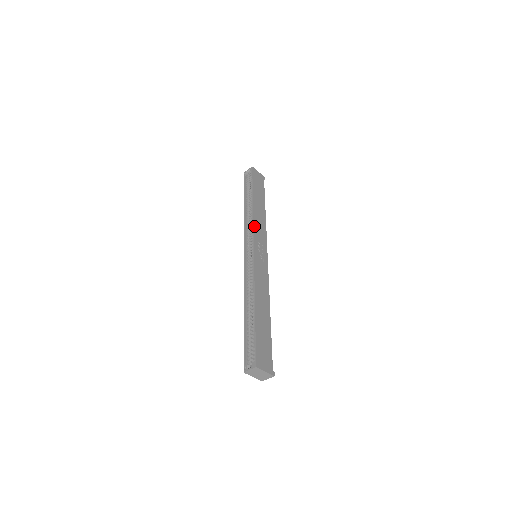
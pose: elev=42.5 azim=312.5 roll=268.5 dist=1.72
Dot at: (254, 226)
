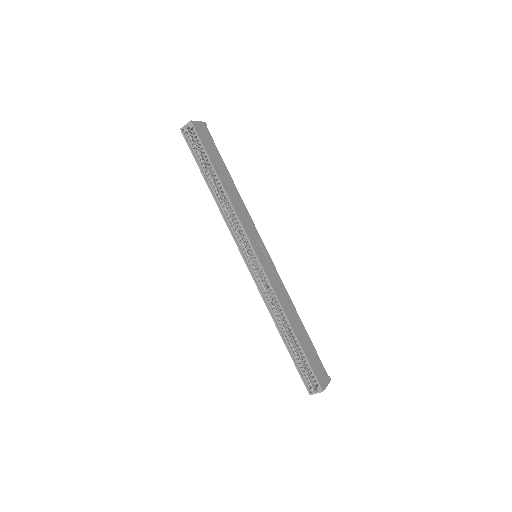
Dot at: (242, 223)
